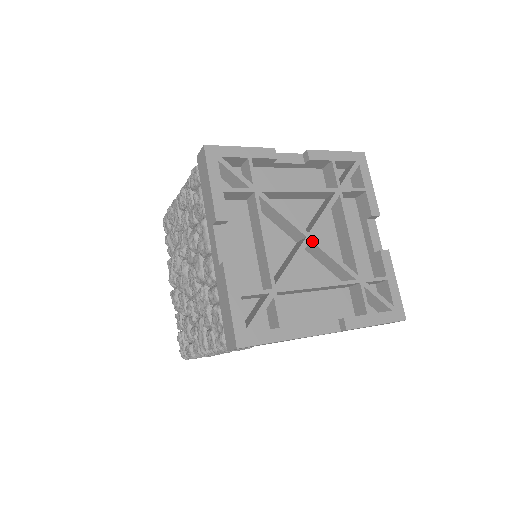
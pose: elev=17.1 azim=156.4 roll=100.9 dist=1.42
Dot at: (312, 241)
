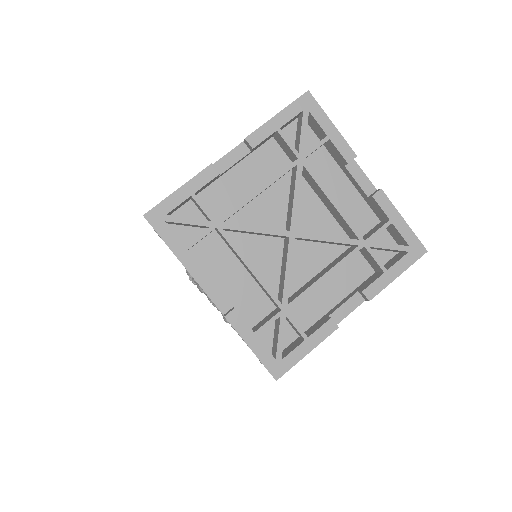
Dot at: (297, 237)
